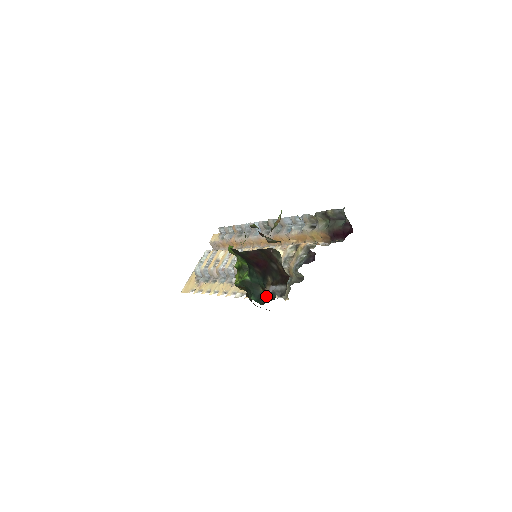
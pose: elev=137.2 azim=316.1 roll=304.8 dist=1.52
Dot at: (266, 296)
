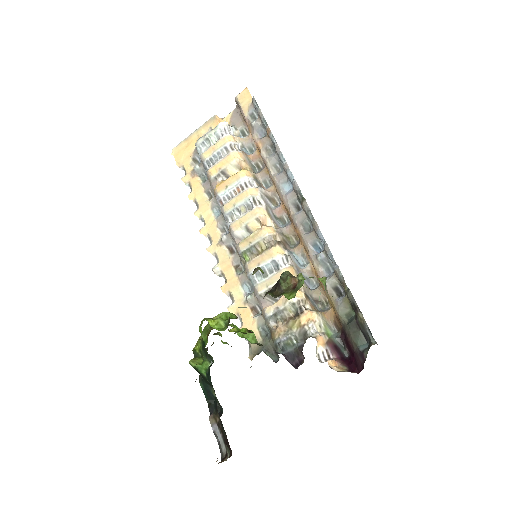
Dot at: occluded
